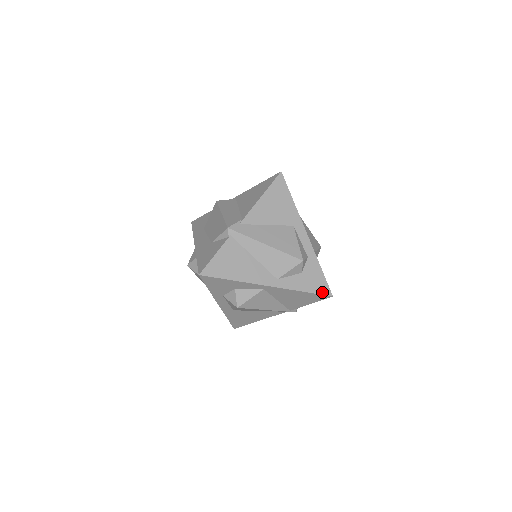
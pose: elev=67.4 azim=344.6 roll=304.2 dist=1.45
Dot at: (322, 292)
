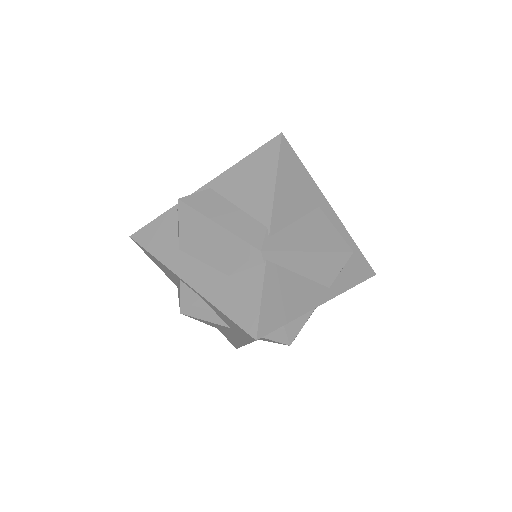
Dot at: (367, 276)
